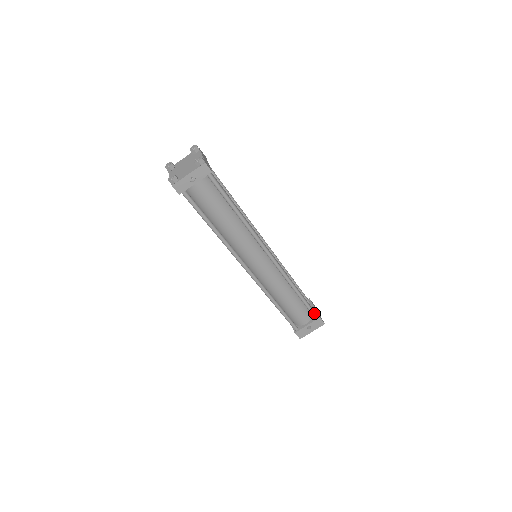
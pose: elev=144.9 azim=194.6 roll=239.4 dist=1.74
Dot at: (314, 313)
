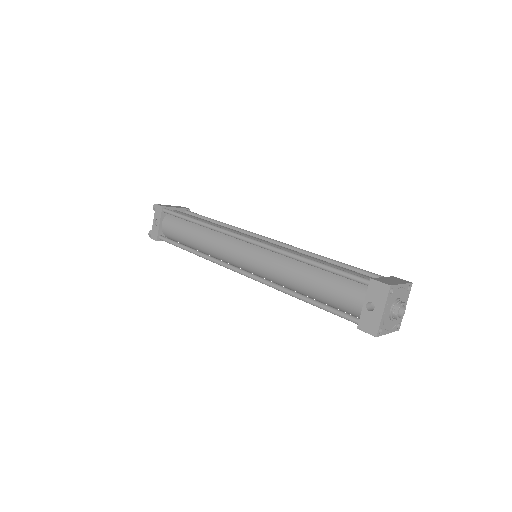
Dot at: (359, 278)
